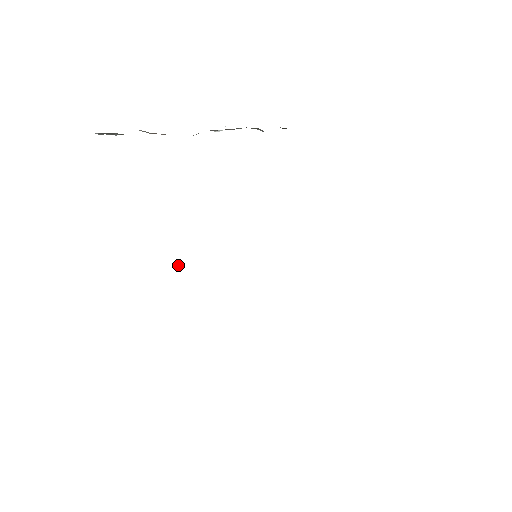
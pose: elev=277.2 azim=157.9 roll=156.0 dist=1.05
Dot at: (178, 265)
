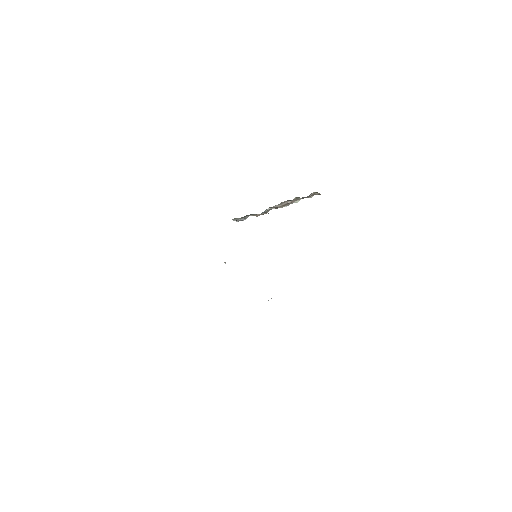
Dot at: occluded
